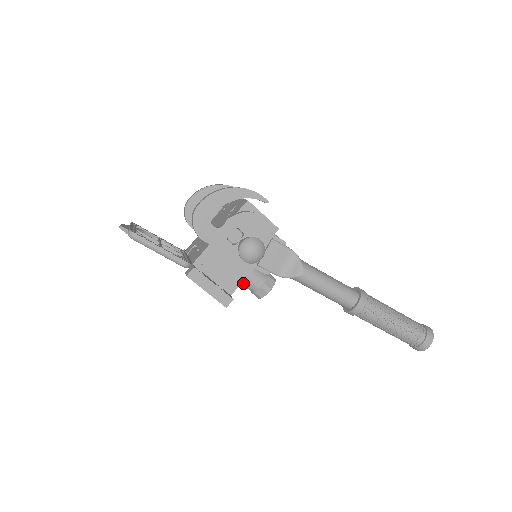
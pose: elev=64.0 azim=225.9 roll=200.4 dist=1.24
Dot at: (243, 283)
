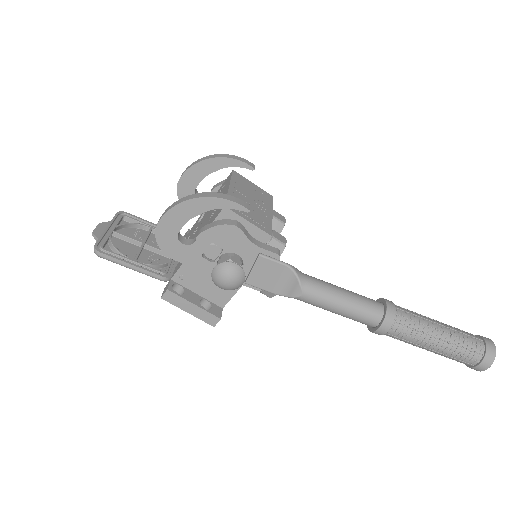
Dot at: occluded
